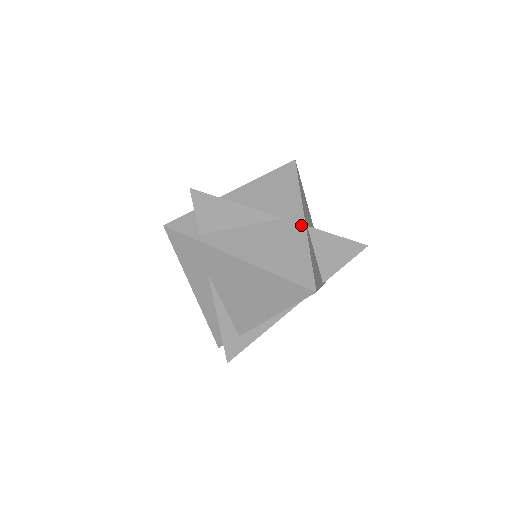
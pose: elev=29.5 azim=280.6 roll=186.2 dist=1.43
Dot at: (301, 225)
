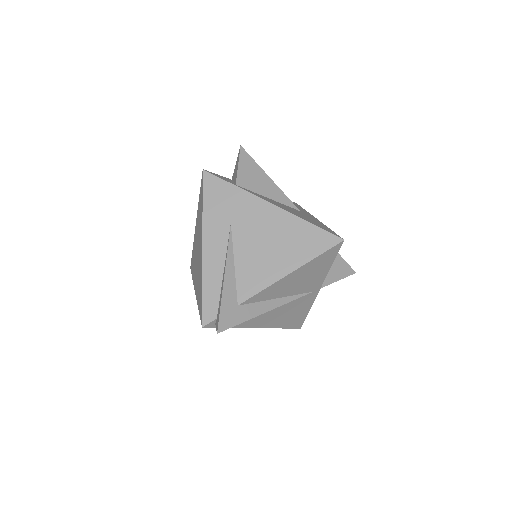
Dot at: (315, 218)
